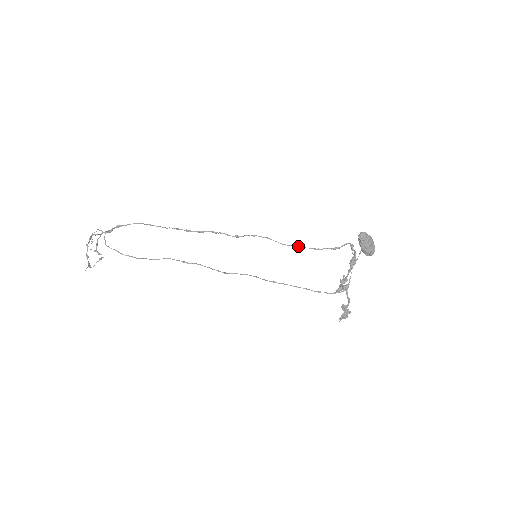
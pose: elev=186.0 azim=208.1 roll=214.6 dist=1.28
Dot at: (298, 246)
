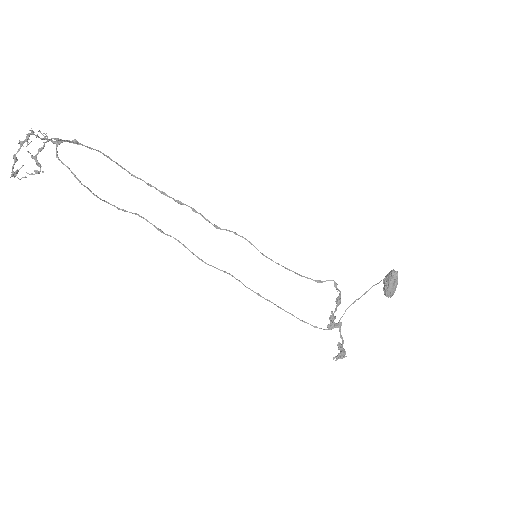
Dot at: occluded
